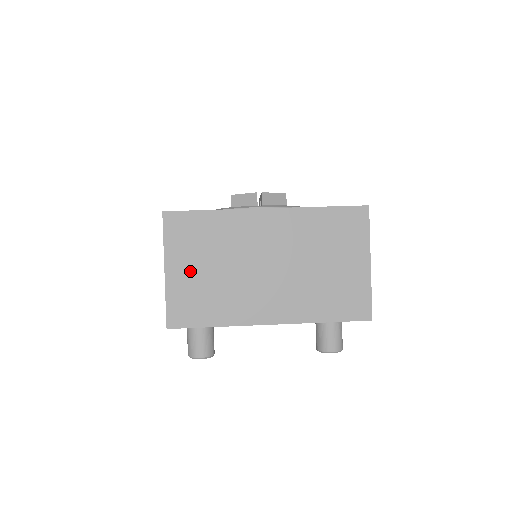
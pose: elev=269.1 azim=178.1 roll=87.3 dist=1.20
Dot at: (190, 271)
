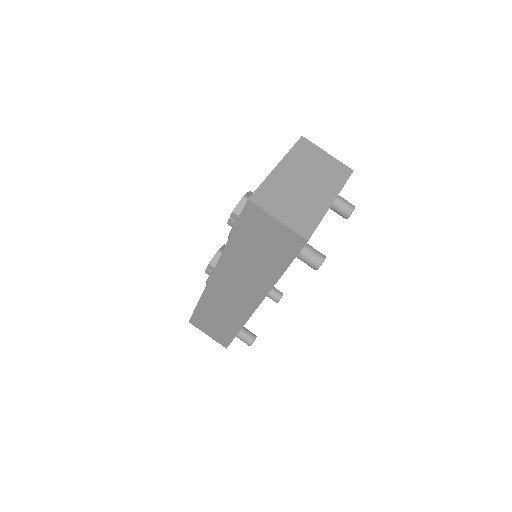
Dot at: (286, 211)
